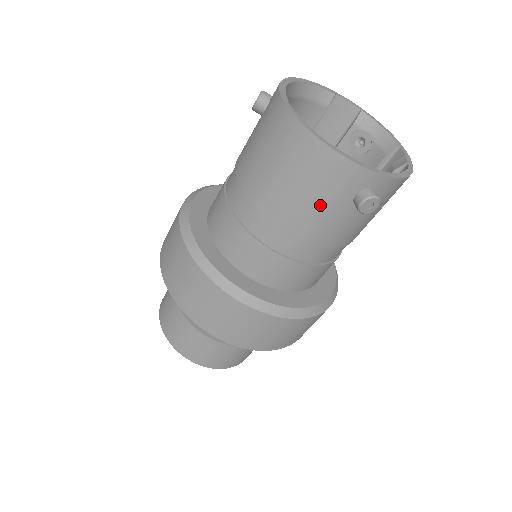
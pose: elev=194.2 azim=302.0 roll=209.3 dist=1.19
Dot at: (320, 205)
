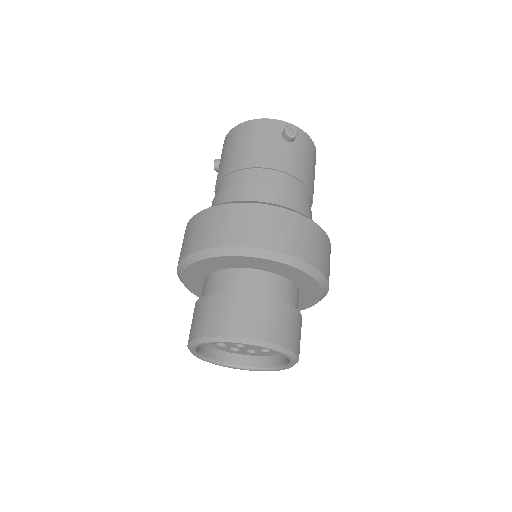
Dot at: (265, 144)
